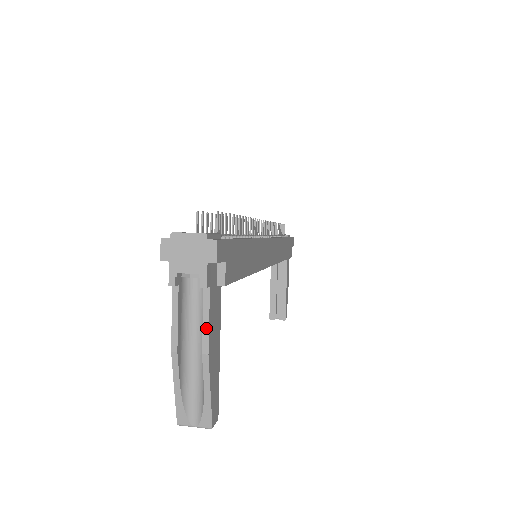
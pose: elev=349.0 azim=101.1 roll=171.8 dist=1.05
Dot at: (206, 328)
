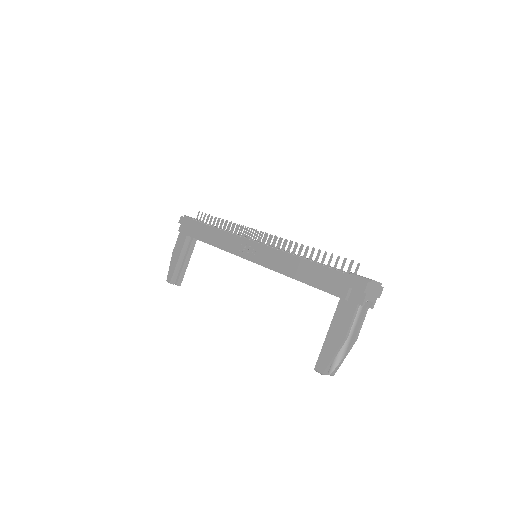
Dot at: (361, 327)
